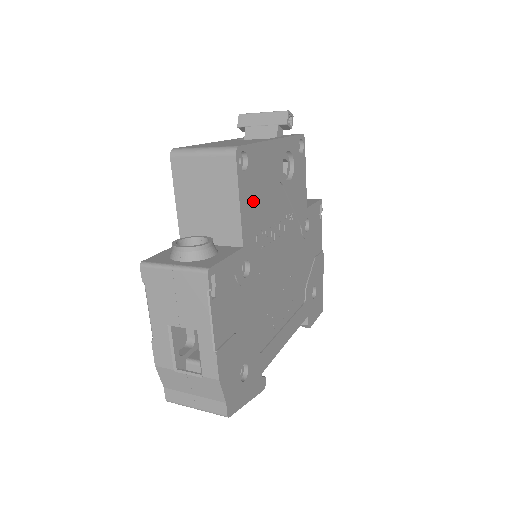
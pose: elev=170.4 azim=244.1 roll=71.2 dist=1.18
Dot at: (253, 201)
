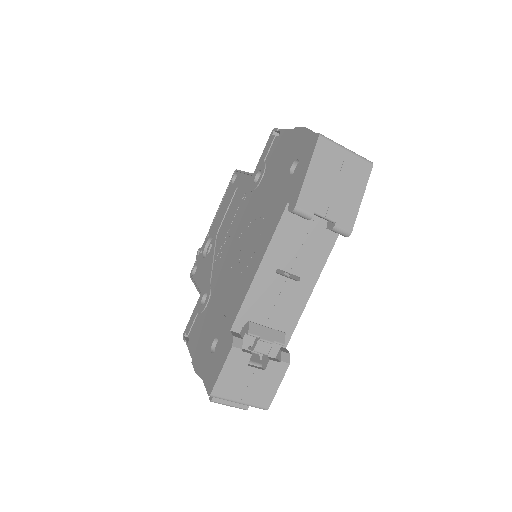
Dot at: occluded
